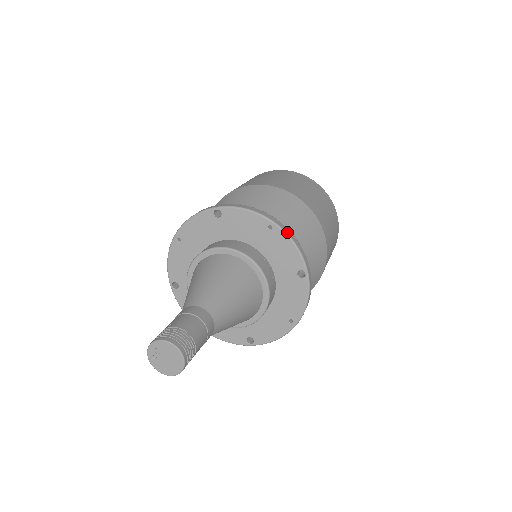
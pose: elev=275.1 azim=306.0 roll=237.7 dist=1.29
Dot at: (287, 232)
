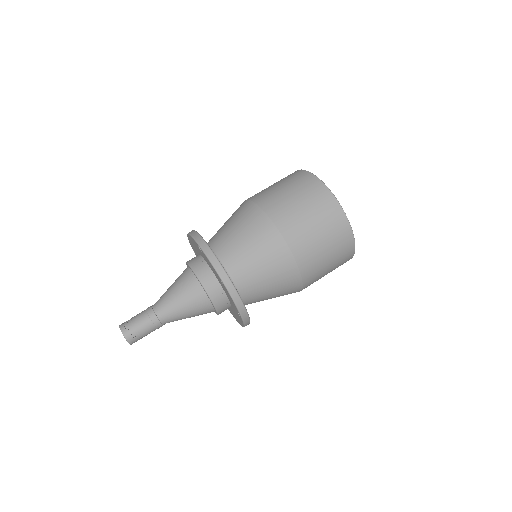
Dot at: (230, 292)
